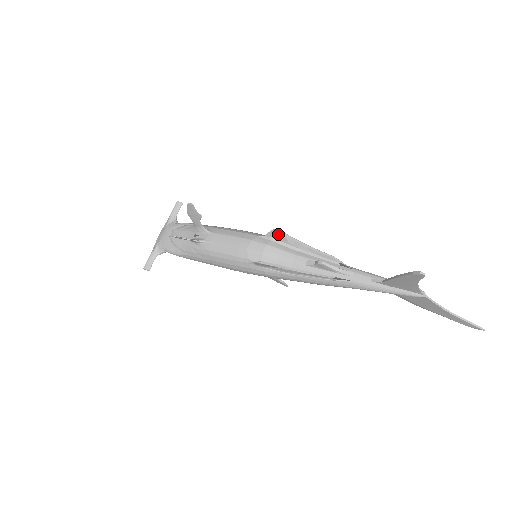
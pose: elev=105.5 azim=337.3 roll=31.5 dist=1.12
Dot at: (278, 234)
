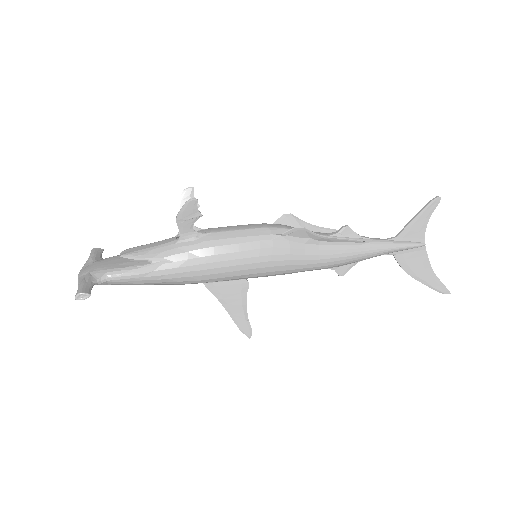
Dot at: (289, 218)
